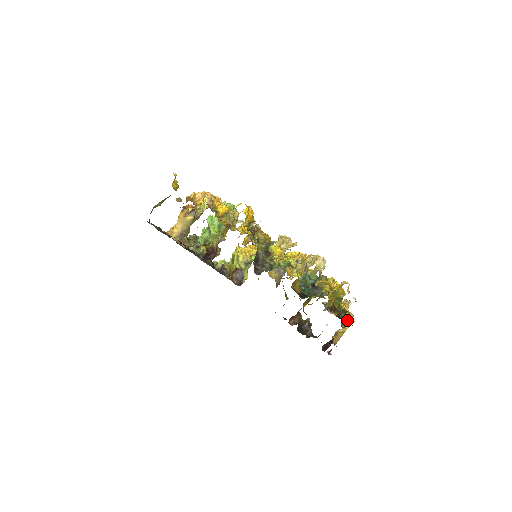
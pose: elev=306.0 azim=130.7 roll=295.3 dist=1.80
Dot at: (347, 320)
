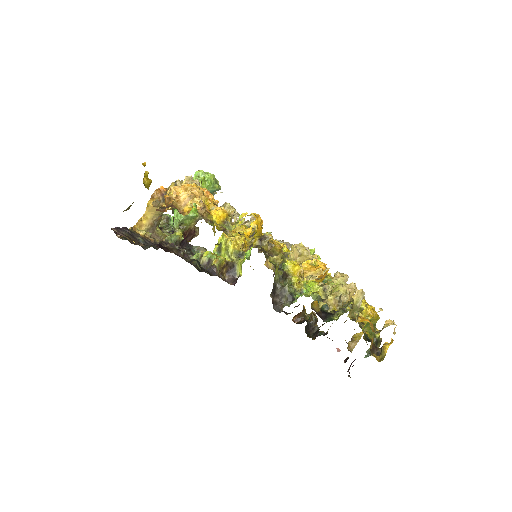
Dot at: occluded
